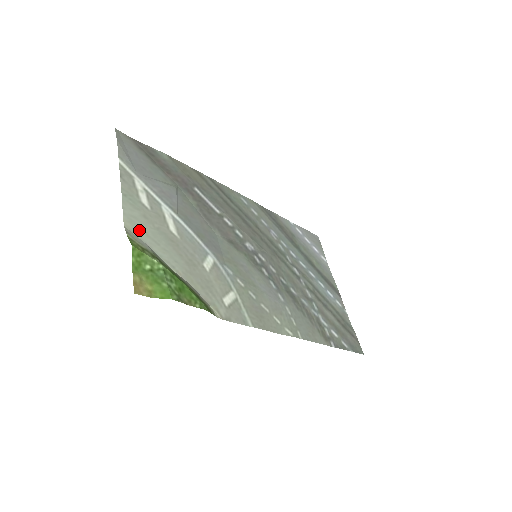
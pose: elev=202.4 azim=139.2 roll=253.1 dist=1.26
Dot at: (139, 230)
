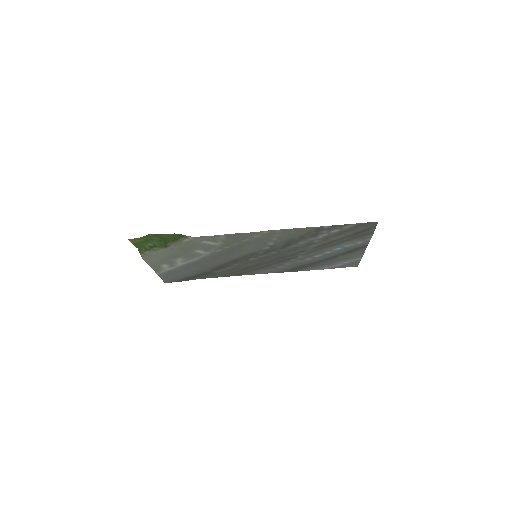
Dot at: (152, 258)
